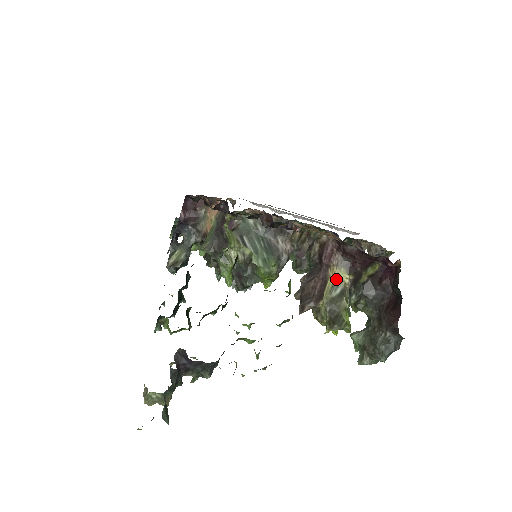
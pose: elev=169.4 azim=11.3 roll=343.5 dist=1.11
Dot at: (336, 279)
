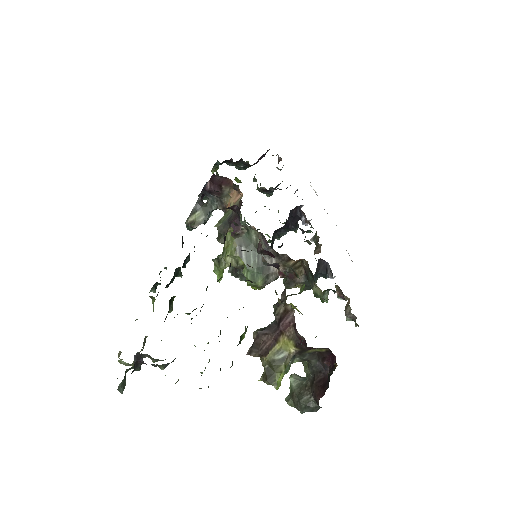
Dot at: (283, 346)
